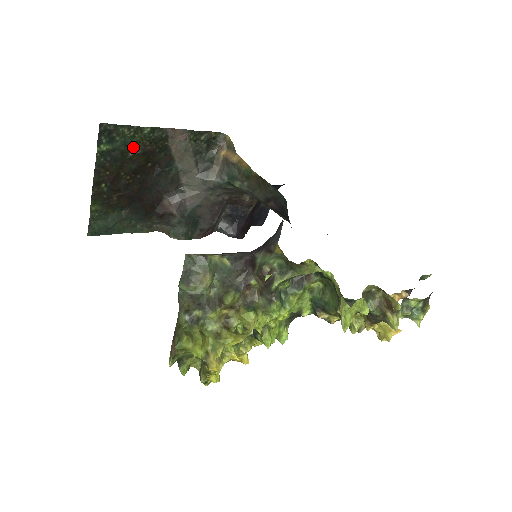
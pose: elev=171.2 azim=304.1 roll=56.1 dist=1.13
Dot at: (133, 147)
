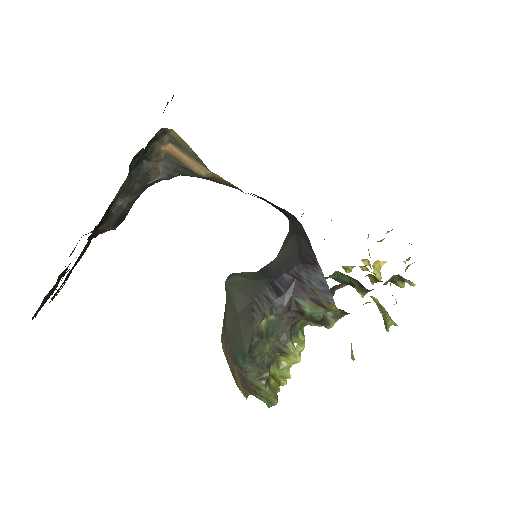
Dot at: (81, 252)
